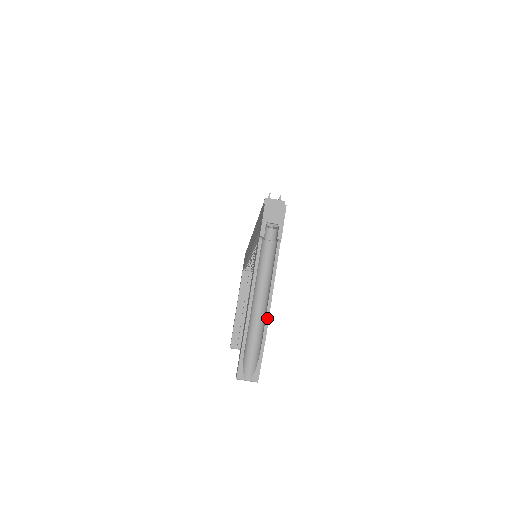
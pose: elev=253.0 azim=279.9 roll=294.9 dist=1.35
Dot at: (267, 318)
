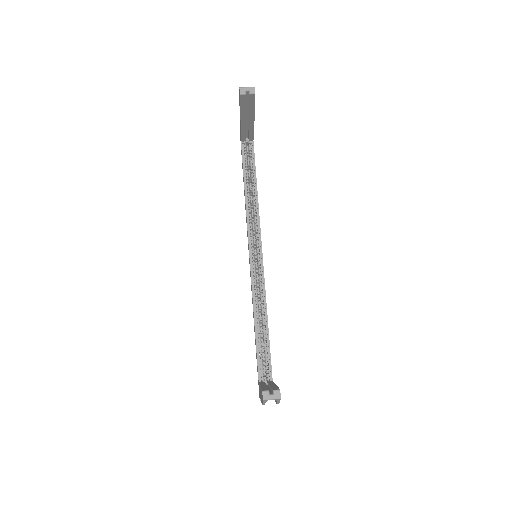
Dot at: occluded
